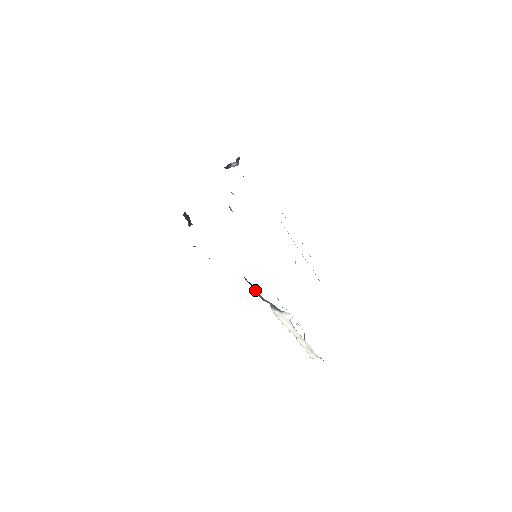
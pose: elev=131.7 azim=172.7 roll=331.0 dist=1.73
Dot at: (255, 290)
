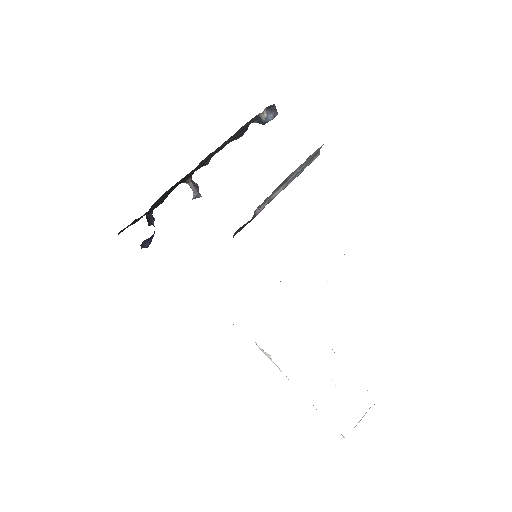
Dot at: occluded
